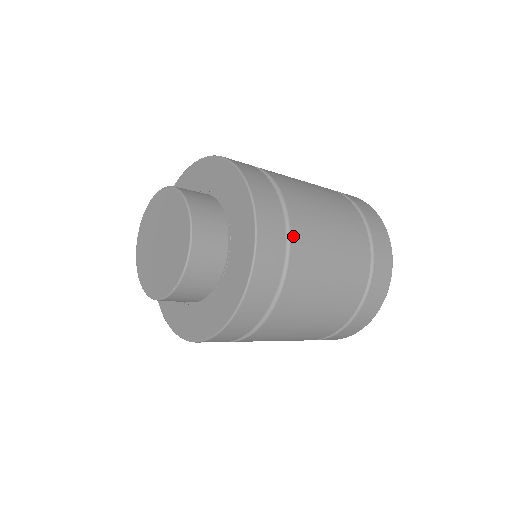
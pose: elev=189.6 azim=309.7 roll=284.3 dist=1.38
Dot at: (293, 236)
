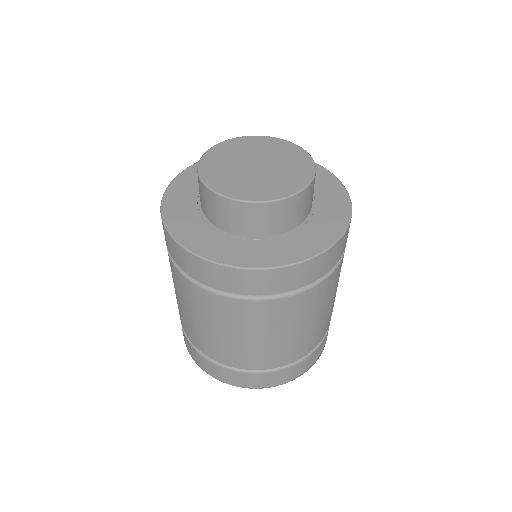
Dot at: occluded
